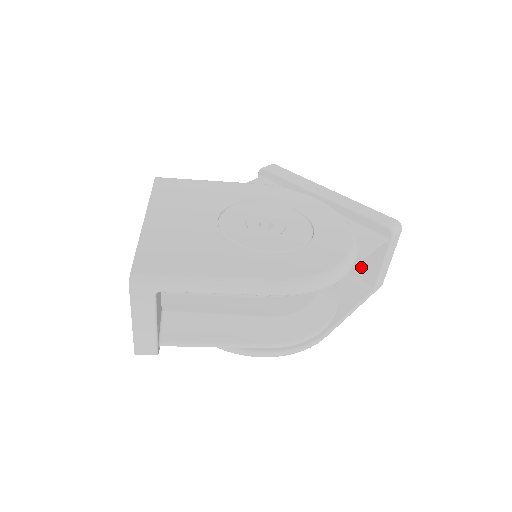
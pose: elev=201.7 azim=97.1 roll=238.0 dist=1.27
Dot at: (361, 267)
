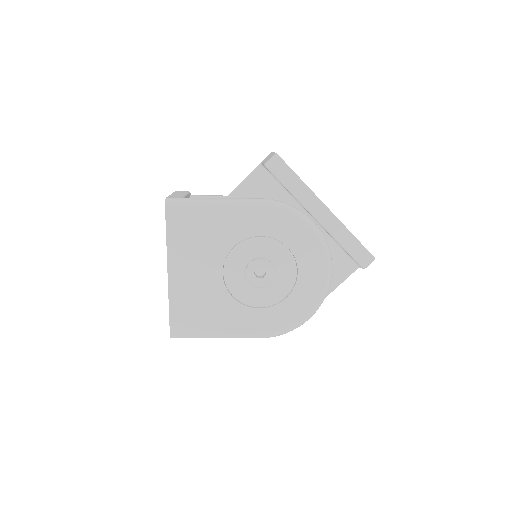
Dot at: occluded
